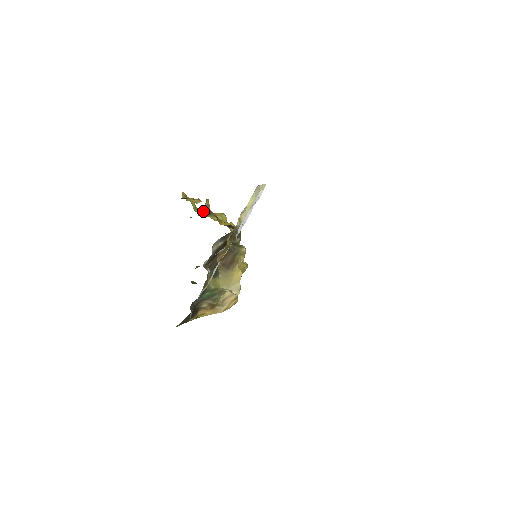
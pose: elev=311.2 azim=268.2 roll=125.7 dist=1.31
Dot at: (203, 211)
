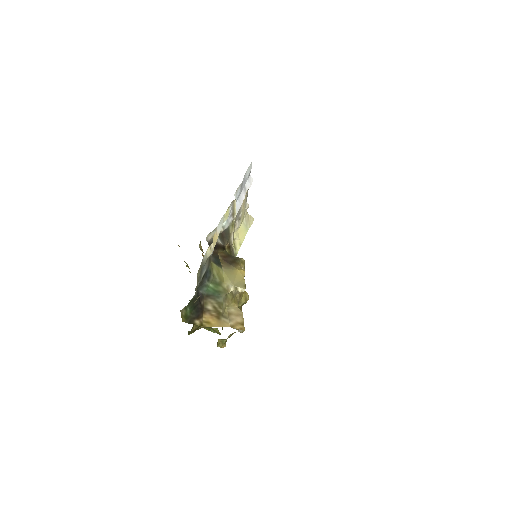
Dot at: occluded
